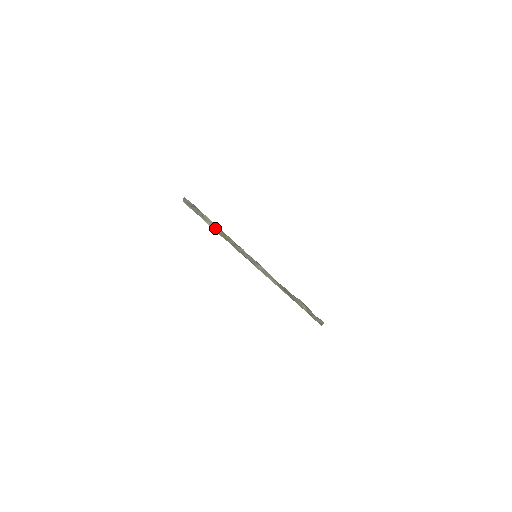
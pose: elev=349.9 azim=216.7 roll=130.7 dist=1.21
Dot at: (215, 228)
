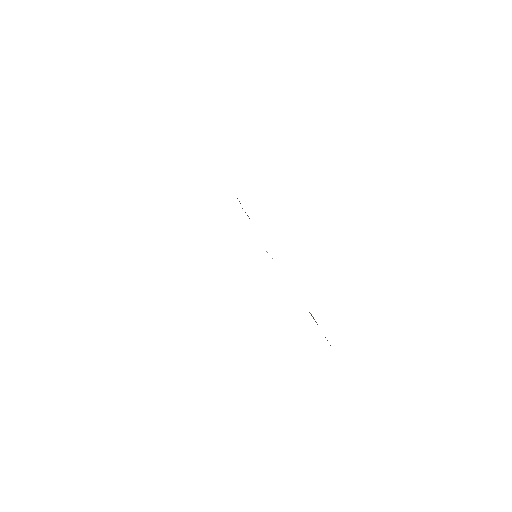
Dot at: occluded
